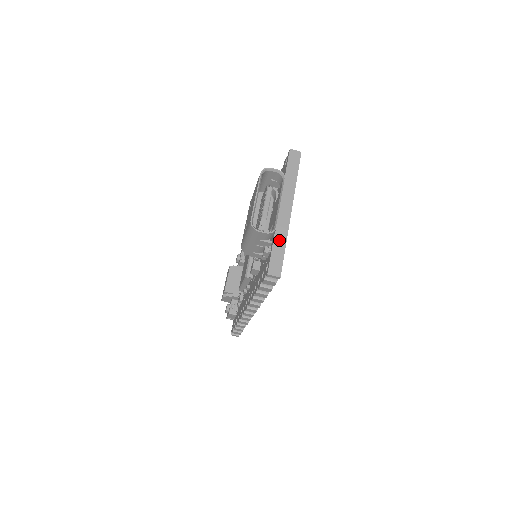
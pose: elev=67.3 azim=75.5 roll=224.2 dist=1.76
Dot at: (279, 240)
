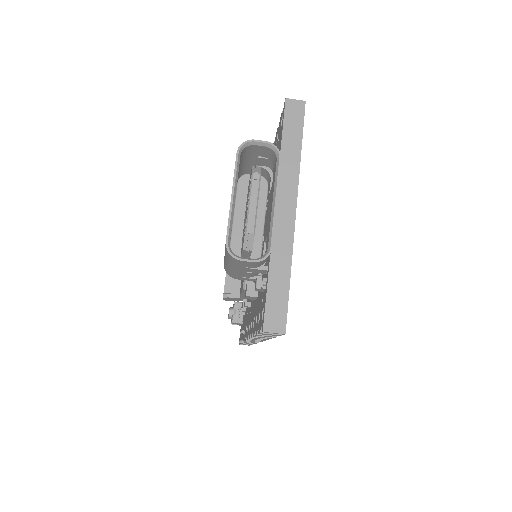
Dot at: (278, 267)
